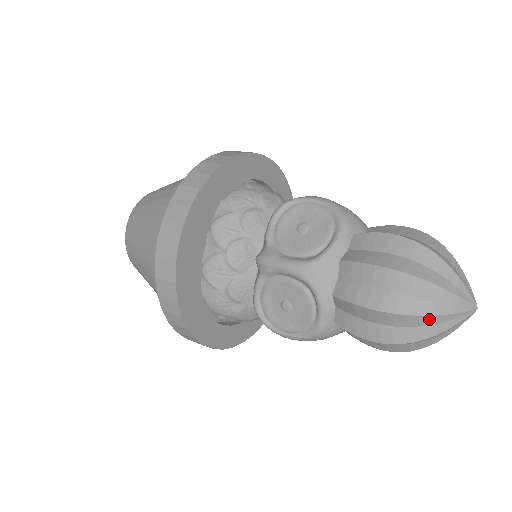
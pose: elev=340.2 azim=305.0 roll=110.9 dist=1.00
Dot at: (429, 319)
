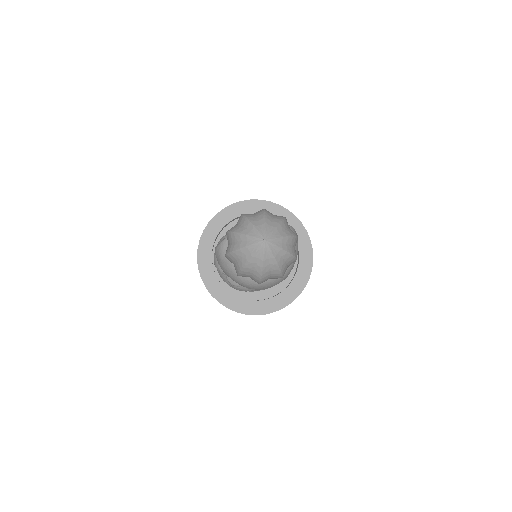
Dot at: (247, 222)
